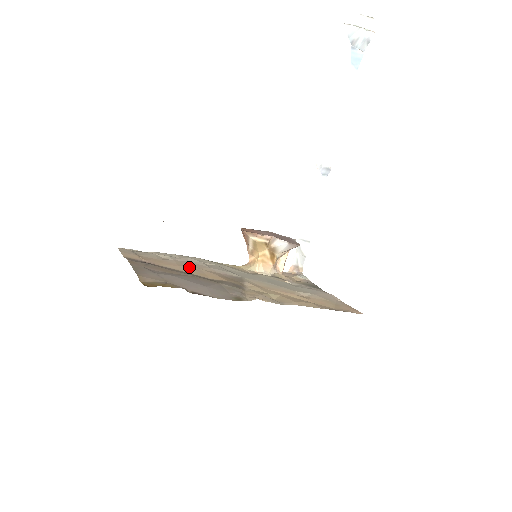
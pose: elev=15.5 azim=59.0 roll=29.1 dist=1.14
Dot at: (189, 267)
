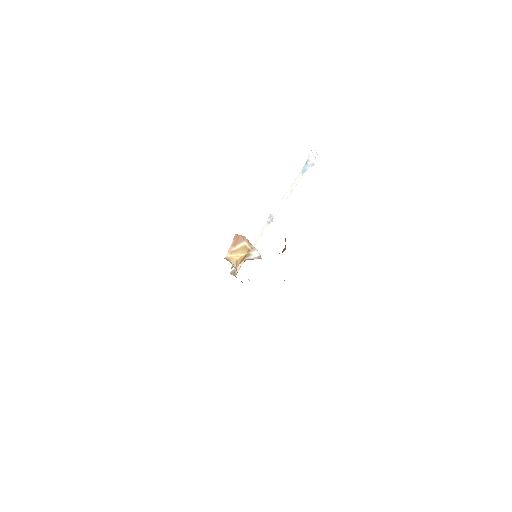
Dot at: occluded
